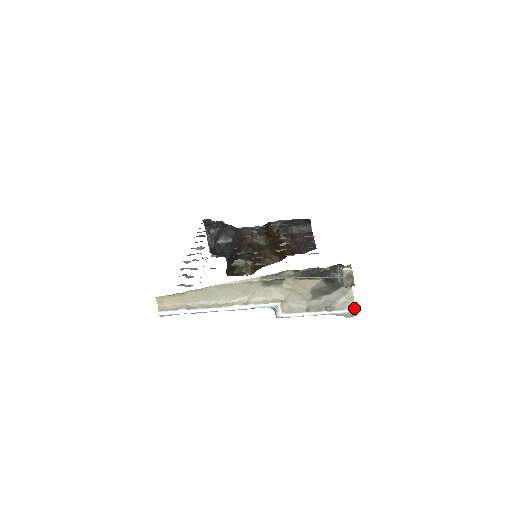
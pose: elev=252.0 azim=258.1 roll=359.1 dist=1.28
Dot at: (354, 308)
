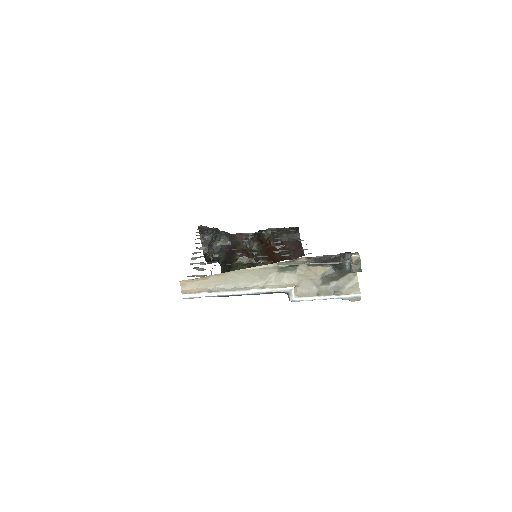
Dot at: (359, 293)
